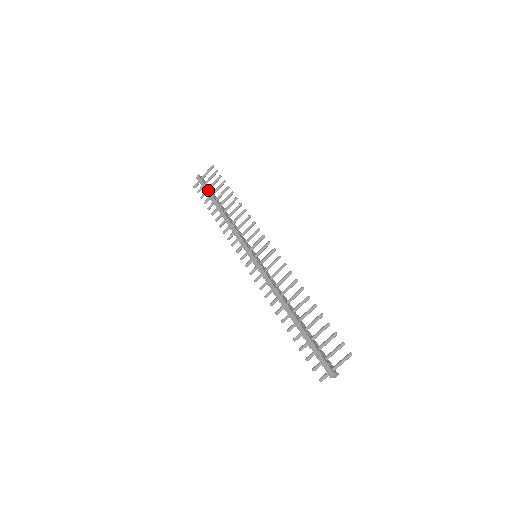
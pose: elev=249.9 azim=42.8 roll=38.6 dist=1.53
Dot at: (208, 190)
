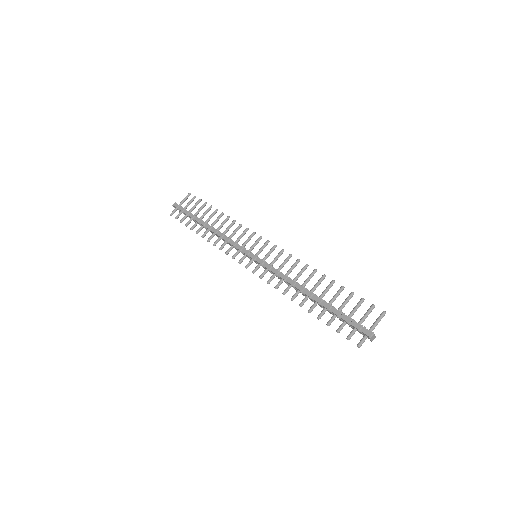
Dot at: (189, 212)
